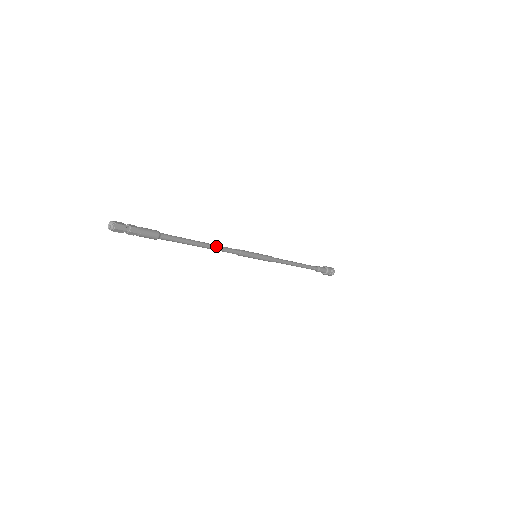
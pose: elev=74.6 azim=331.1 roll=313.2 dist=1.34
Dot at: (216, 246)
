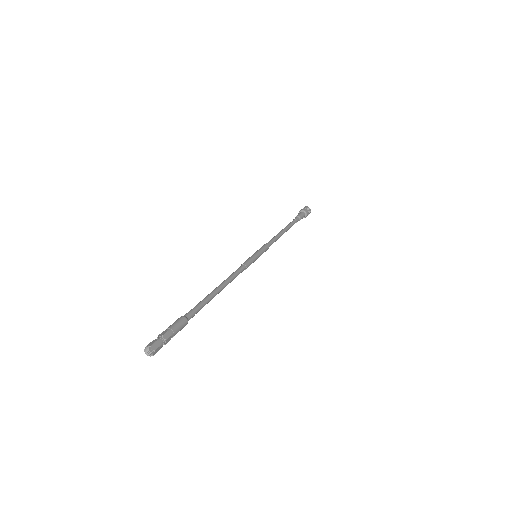
Dot at: (229, 282)
